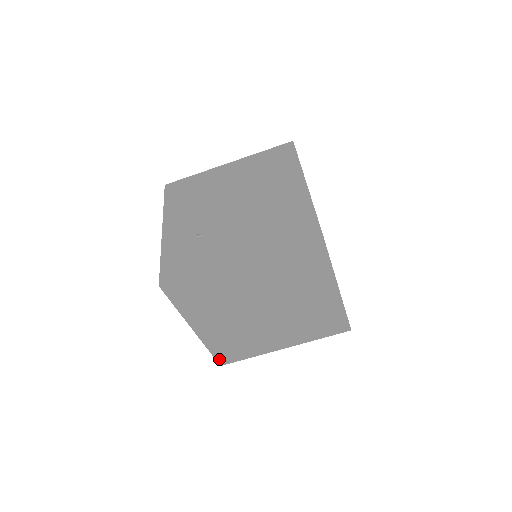
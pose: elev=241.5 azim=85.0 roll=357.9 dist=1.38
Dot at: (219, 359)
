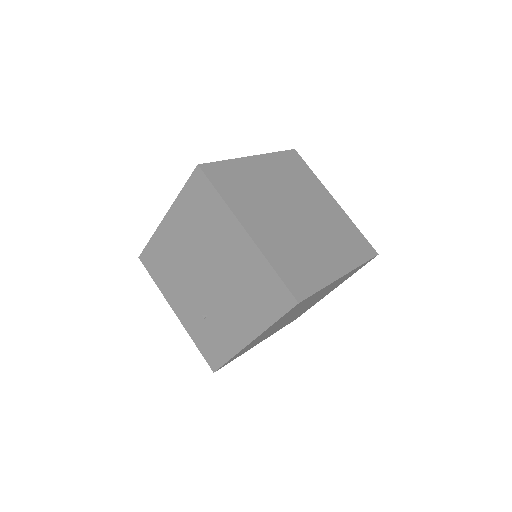
Dot at: occluded
